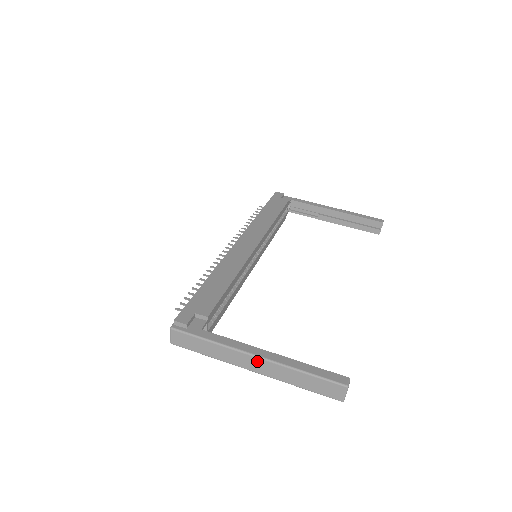
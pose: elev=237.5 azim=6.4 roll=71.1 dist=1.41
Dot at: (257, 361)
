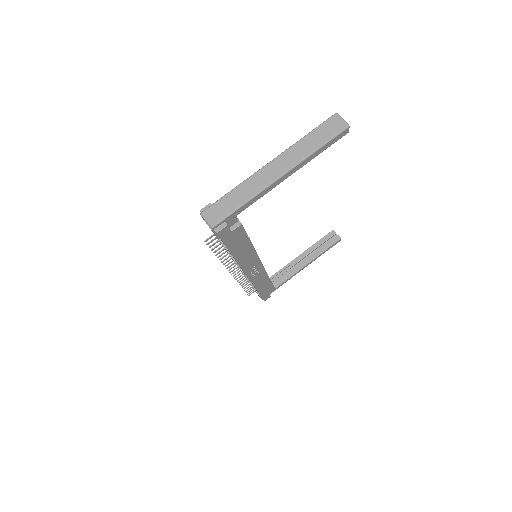
Dot at: (274, 164)
